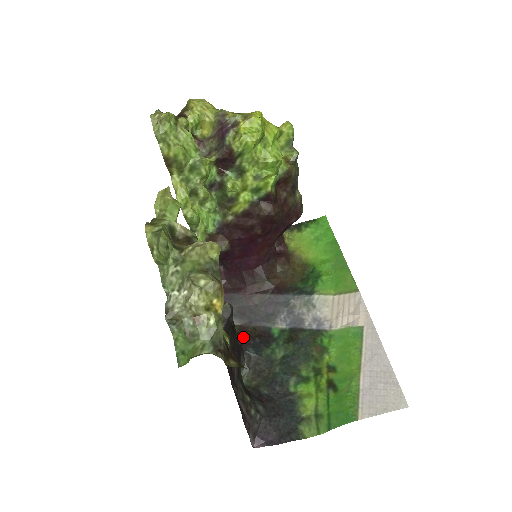
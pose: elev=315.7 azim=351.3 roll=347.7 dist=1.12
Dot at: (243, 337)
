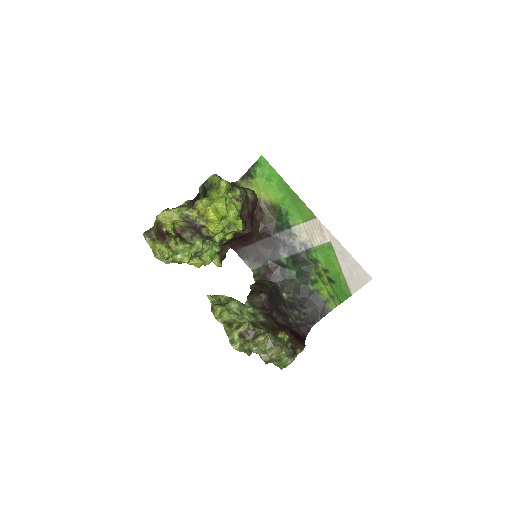
Dot at: (270, 275)
